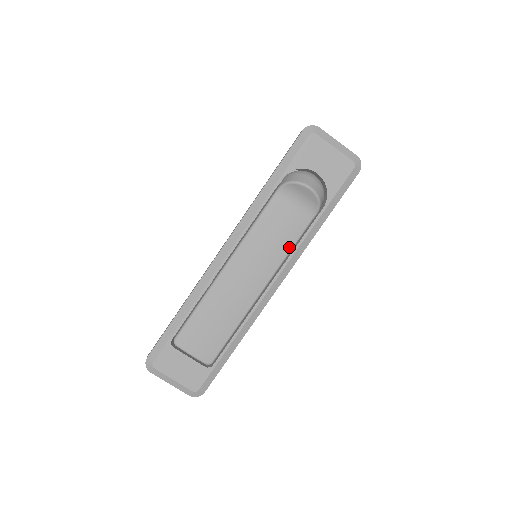
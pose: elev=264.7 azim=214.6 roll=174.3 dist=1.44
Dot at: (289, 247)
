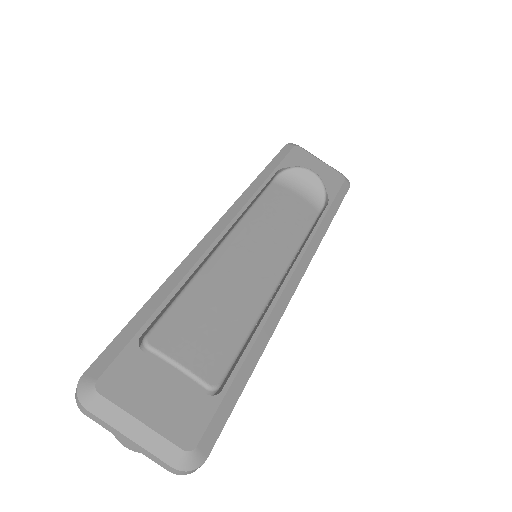
Dot at: (303, 233)
